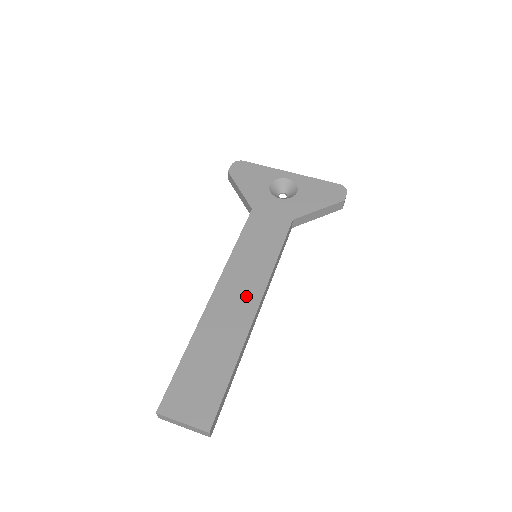
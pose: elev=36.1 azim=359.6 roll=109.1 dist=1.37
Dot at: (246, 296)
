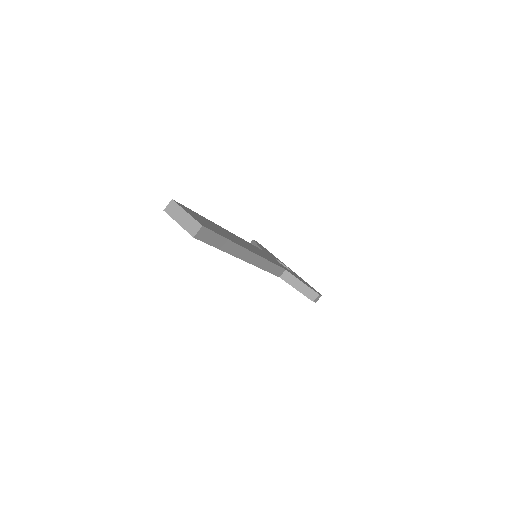
Dot at: (247, 246)
